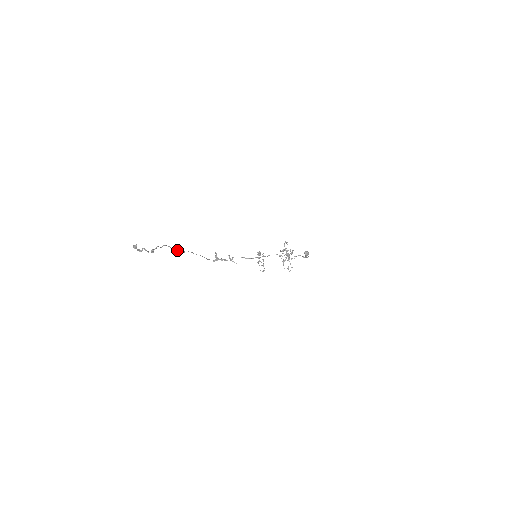
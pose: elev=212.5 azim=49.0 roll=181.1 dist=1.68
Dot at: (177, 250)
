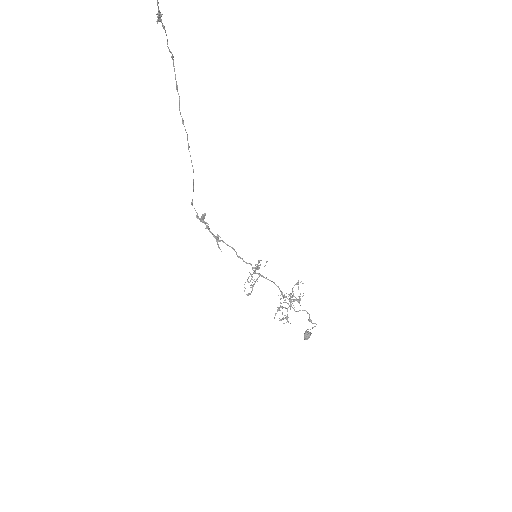
Dot at: (179, 99)
